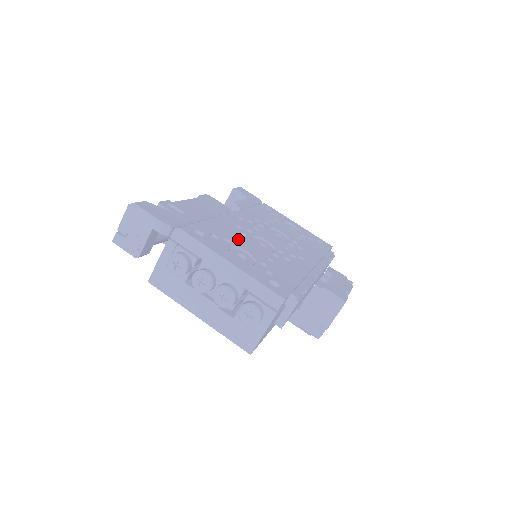
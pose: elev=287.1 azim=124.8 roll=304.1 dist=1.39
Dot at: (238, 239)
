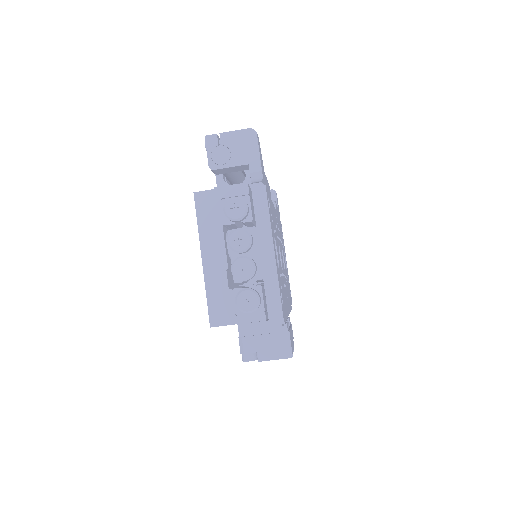
Dot at: (276, 236)
